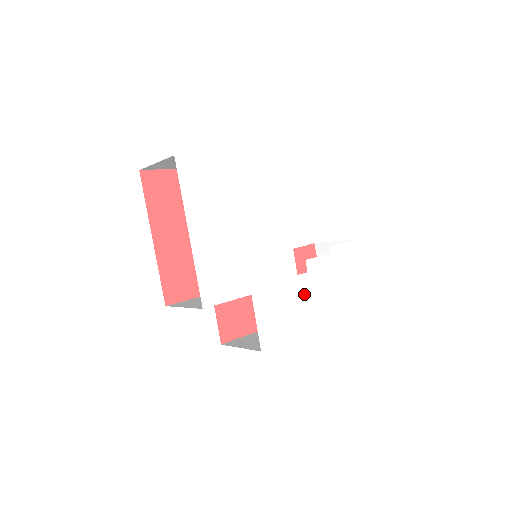
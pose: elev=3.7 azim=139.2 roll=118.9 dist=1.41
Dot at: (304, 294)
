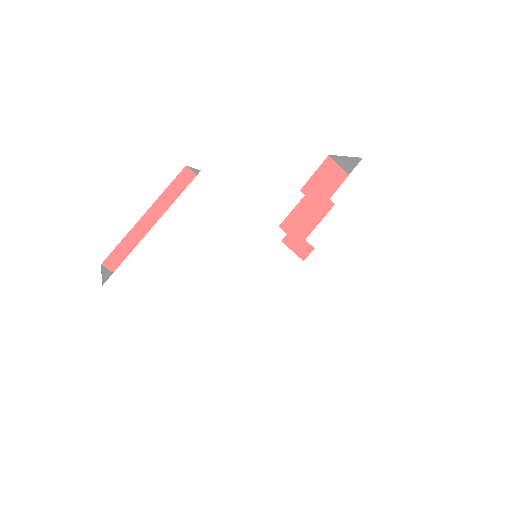
Dot at: (322, 270)
